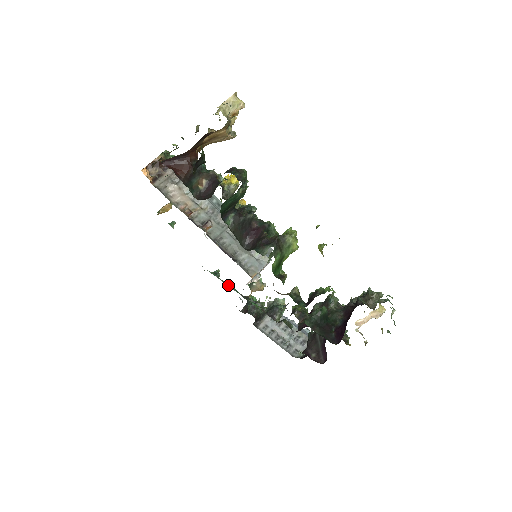
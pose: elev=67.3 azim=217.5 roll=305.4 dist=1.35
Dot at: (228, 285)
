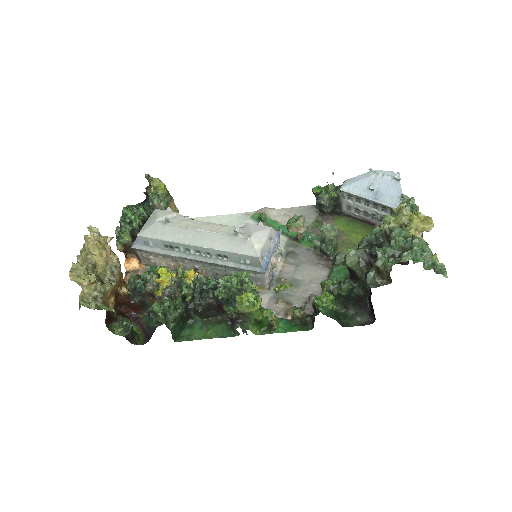
Dot at: occluded
